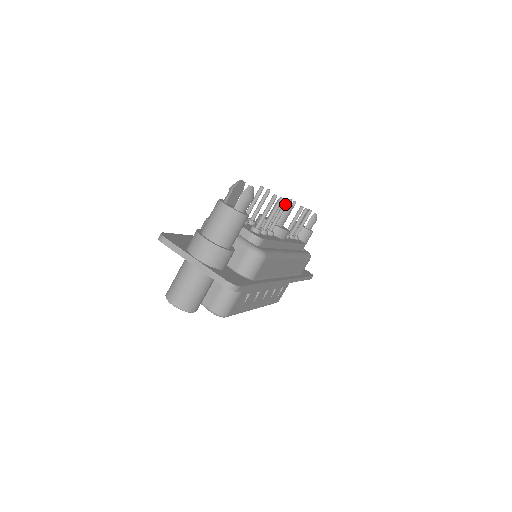
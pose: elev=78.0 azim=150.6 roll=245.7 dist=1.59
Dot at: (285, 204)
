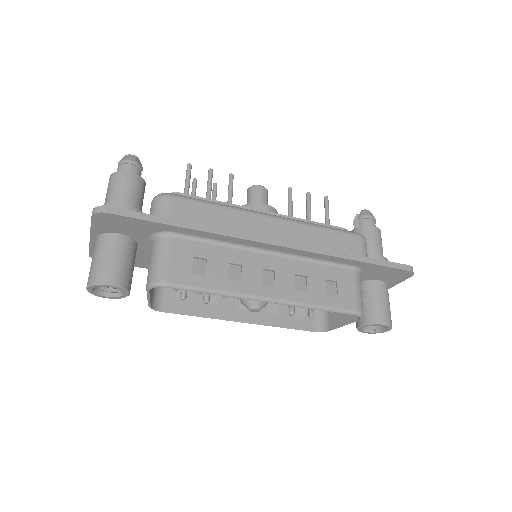
Dot at: (229, 178)
